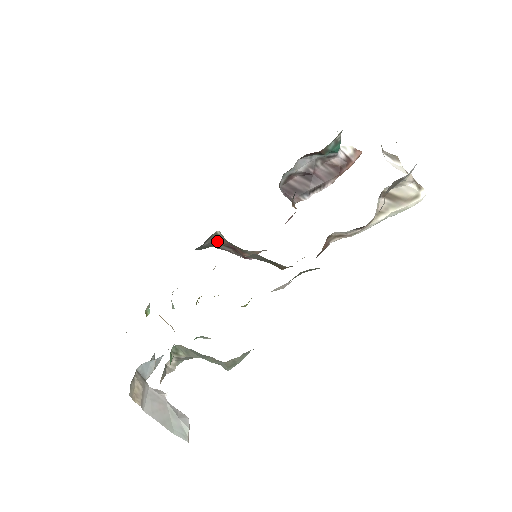
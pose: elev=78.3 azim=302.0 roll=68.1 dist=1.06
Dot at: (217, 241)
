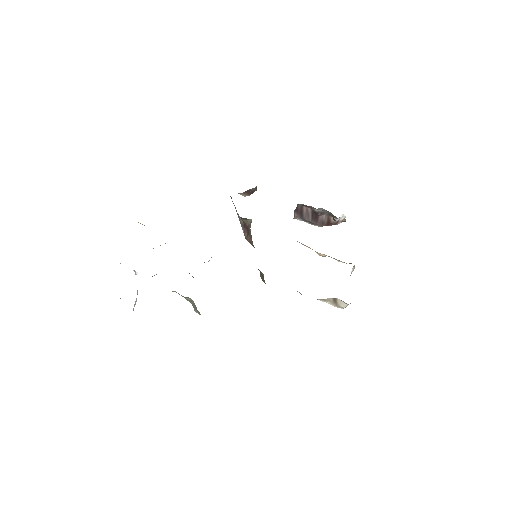
Dot at: occluded
